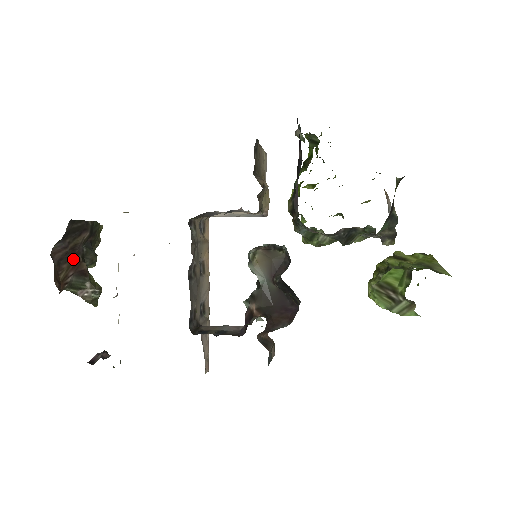
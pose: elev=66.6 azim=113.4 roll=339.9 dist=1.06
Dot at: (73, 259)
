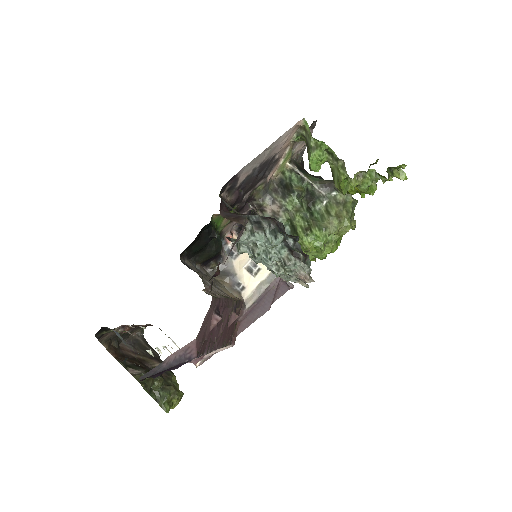
Dot at: (138, 363)
